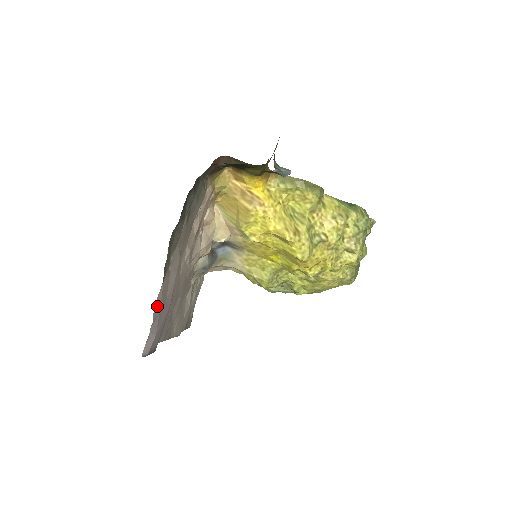
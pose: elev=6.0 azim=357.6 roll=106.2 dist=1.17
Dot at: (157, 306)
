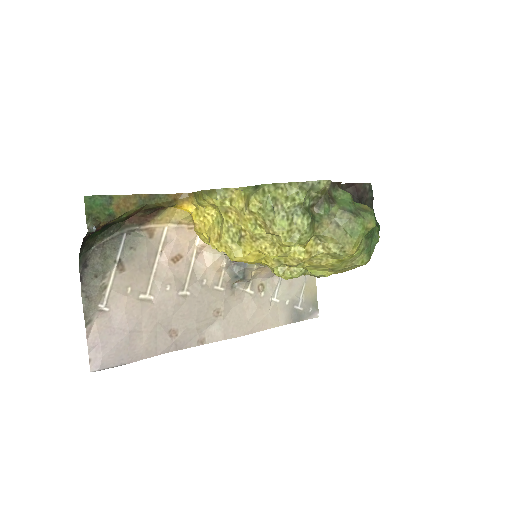
Dot at: (93, 339)
